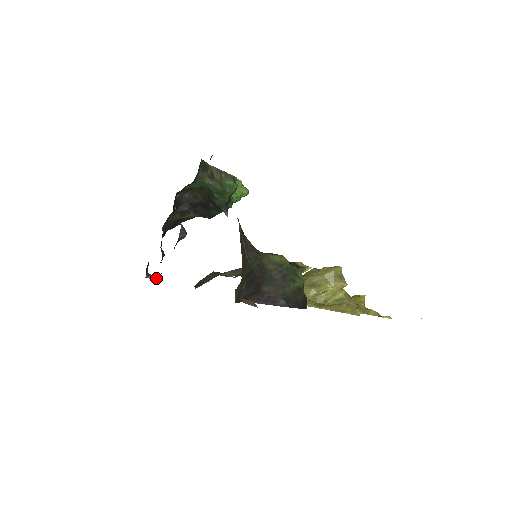
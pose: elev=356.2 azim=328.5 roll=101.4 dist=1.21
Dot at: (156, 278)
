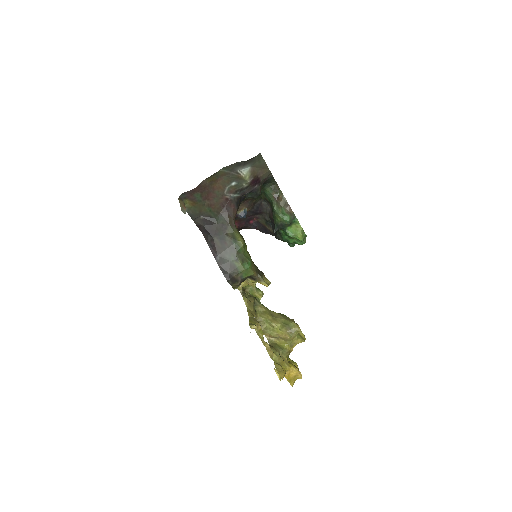
Dot at: occluded
